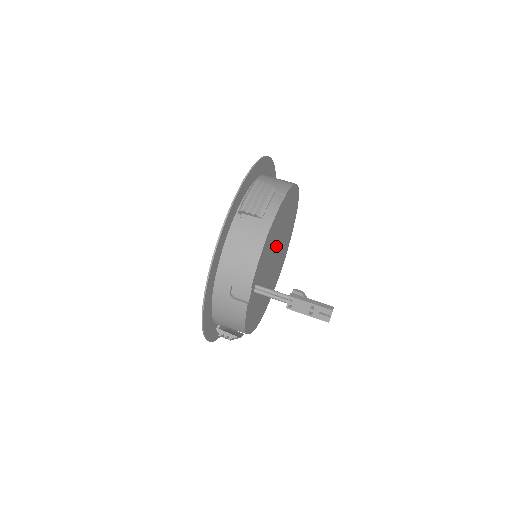
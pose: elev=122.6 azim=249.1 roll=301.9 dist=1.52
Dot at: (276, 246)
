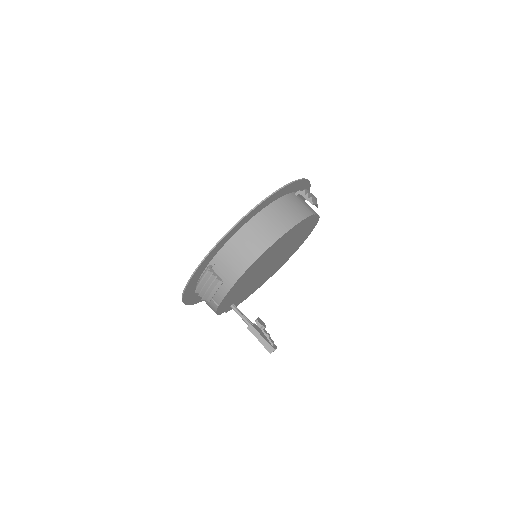
Dot at: (262, 269)
